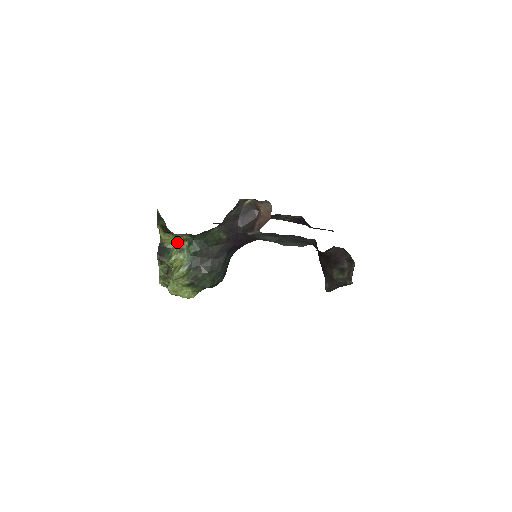
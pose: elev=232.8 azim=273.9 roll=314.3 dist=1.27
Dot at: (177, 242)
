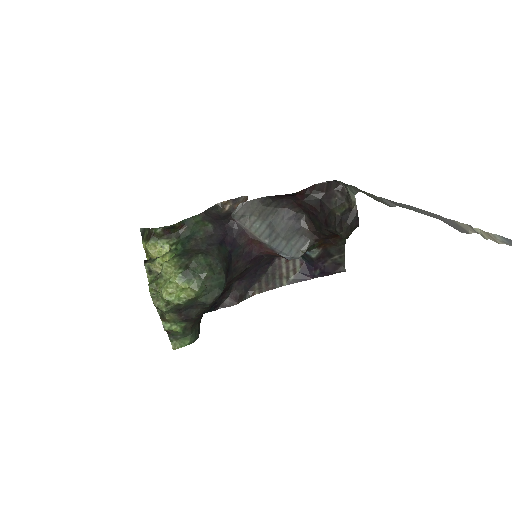
Dot at: occluded
